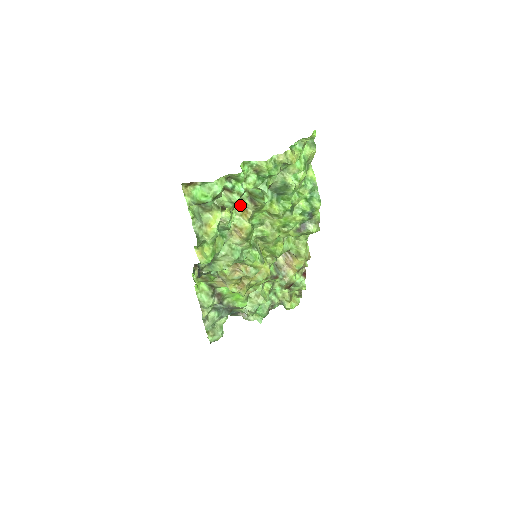
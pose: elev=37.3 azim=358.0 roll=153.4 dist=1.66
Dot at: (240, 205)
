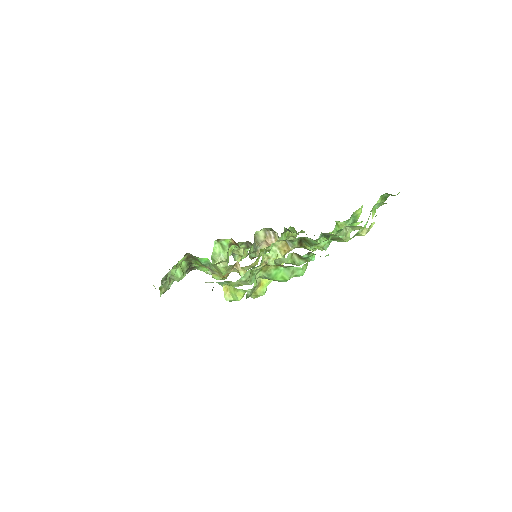
Dot at: (284, 240)
